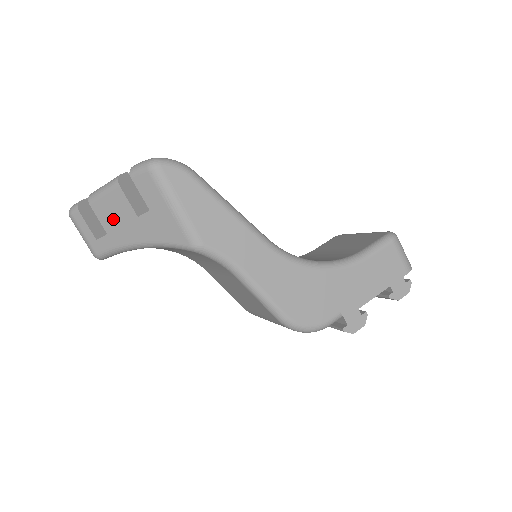
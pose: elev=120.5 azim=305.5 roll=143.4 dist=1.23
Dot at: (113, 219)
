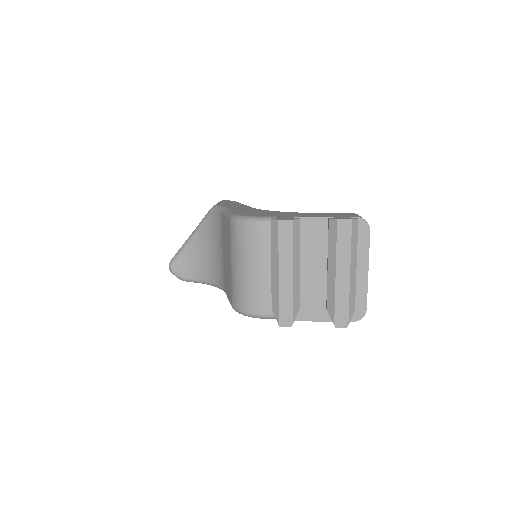
Dot at: occluded
